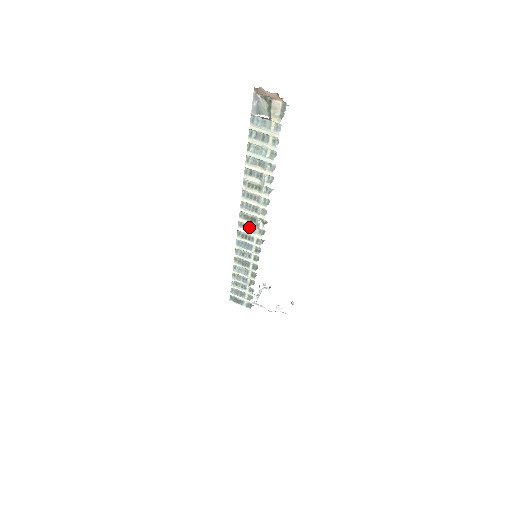
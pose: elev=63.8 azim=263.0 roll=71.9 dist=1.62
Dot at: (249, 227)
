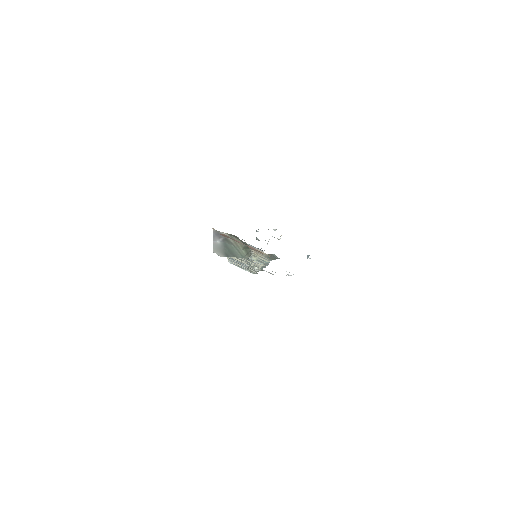
Dot at: (240, 260)
